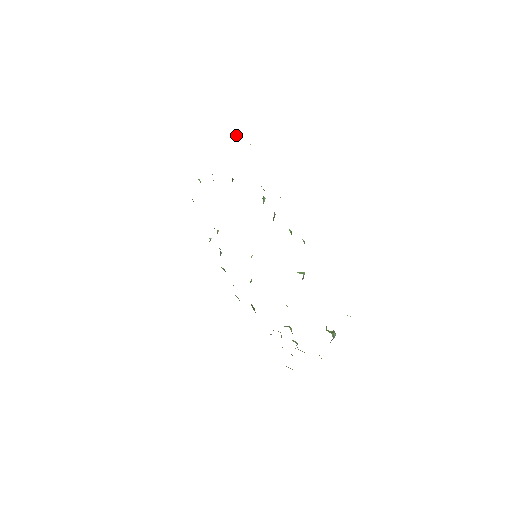
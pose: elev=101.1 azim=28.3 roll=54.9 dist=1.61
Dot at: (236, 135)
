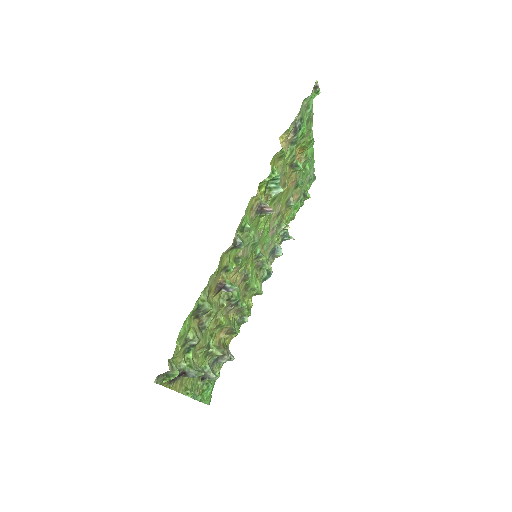
Dot at: (305, 108)
